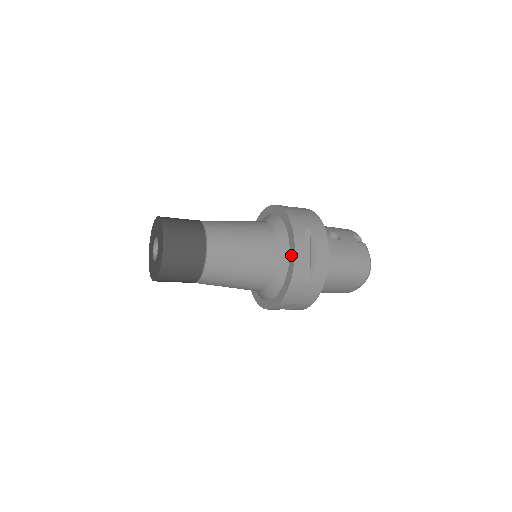
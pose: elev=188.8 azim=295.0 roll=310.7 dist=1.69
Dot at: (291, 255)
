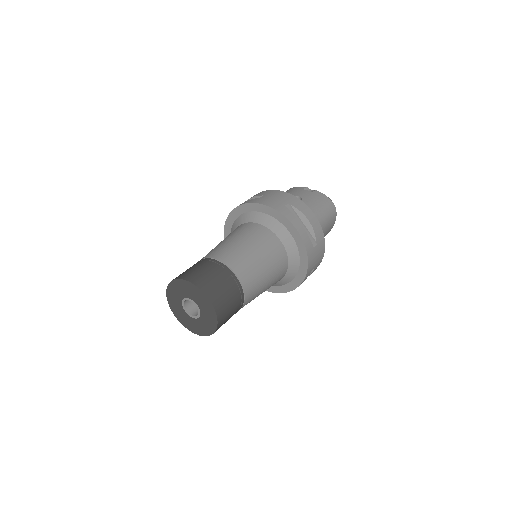
Dot at: (293, 233)
